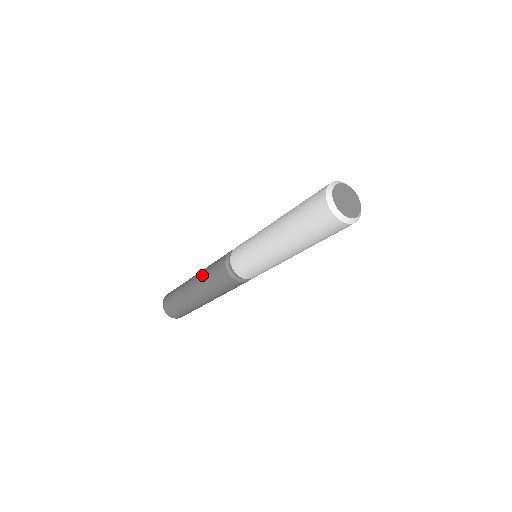
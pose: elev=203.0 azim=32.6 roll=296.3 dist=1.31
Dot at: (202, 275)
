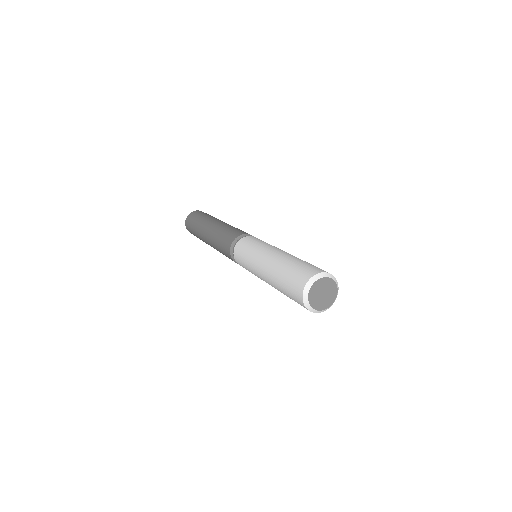
Dot at: (217, 230)
